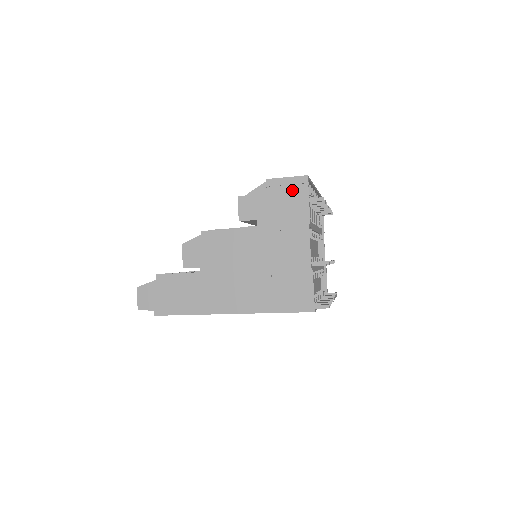
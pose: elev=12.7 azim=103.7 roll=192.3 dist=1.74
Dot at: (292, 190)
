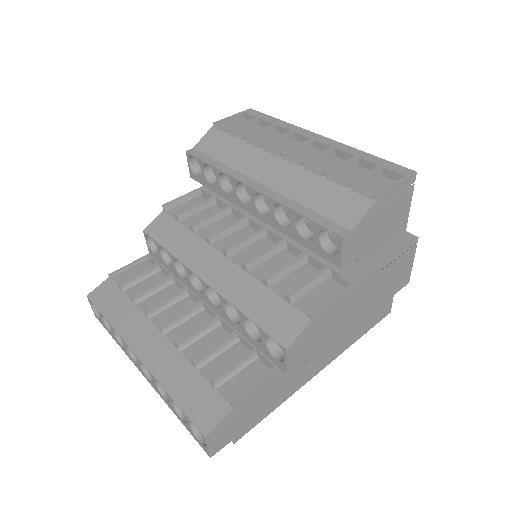
Dot at: (399, 199)
